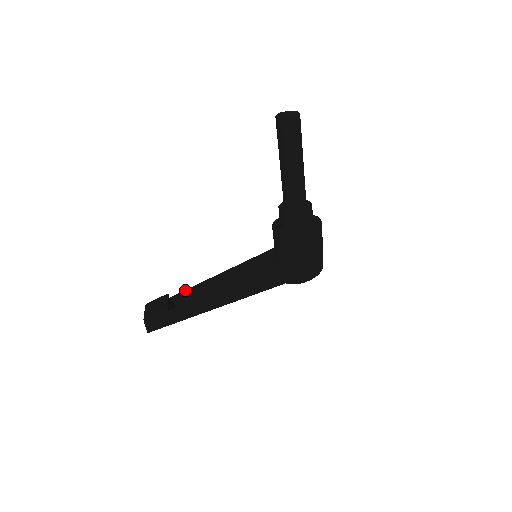
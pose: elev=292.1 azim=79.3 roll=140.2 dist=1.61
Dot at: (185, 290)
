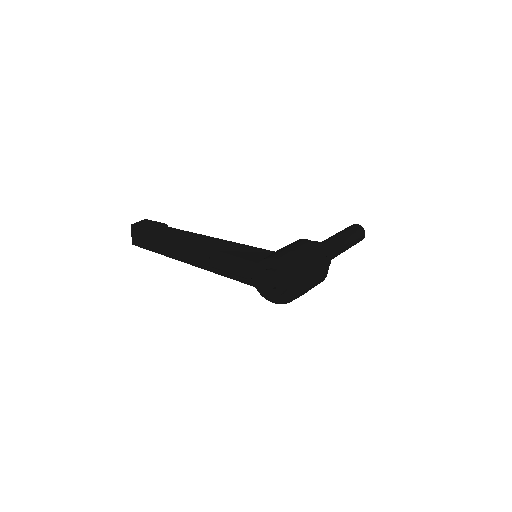
Dot at: occluded
